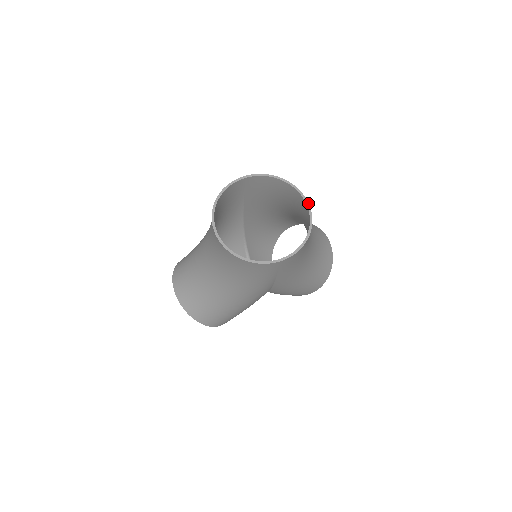
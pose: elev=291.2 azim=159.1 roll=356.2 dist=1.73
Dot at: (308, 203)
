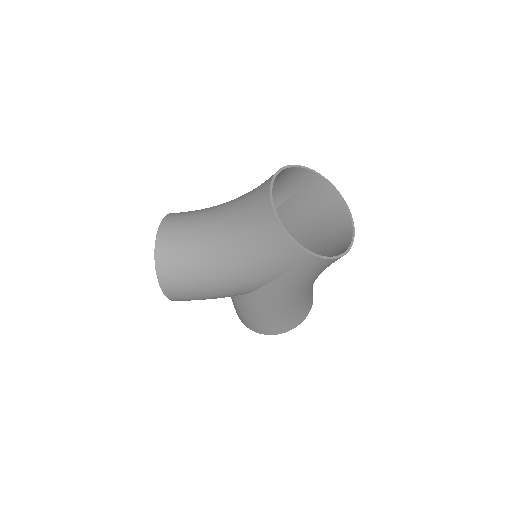
Dot at: (354, 232)
